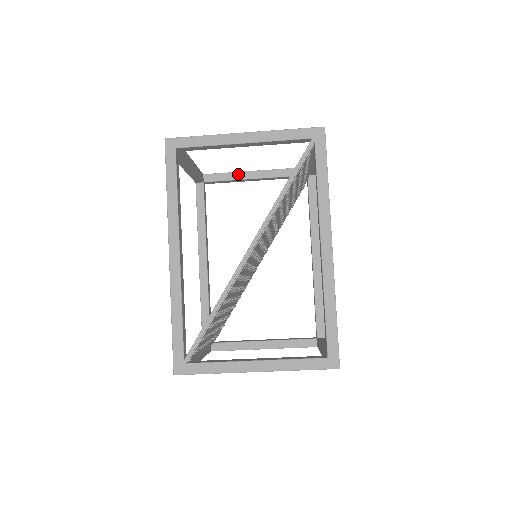
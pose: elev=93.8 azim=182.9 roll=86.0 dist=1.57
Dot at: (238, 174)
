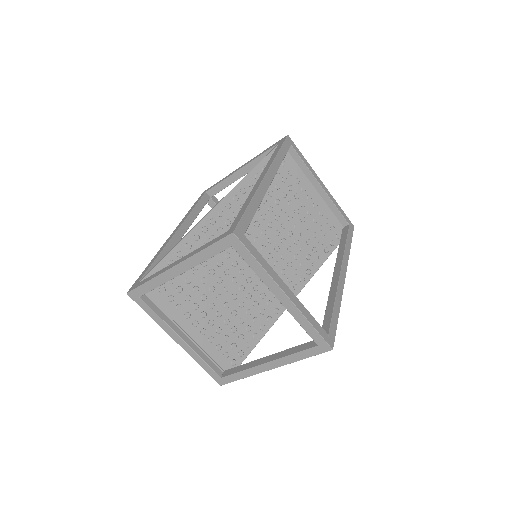
Dot at: occluded
